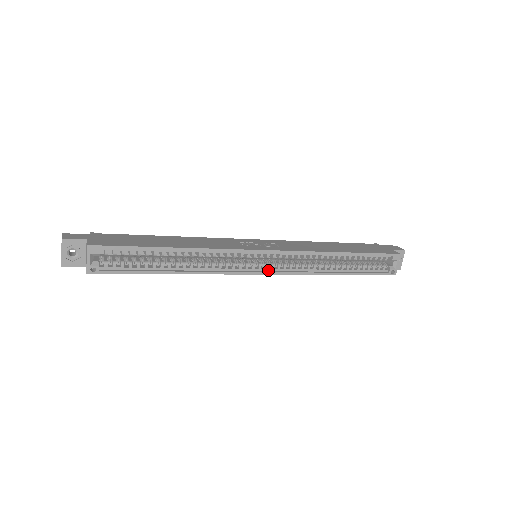
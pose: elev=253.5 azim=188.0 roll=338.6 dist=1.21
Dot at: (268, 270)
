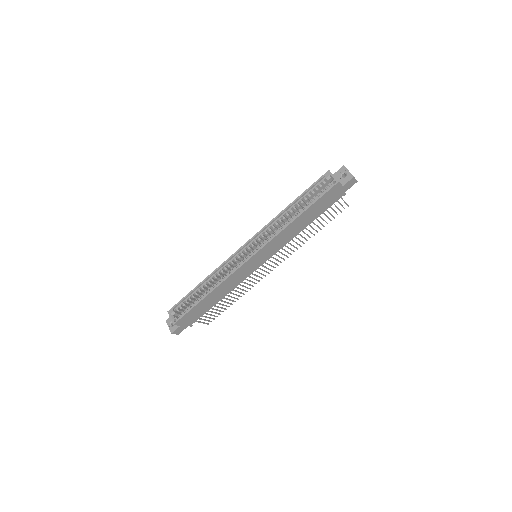
Dot at: (254, 253)
